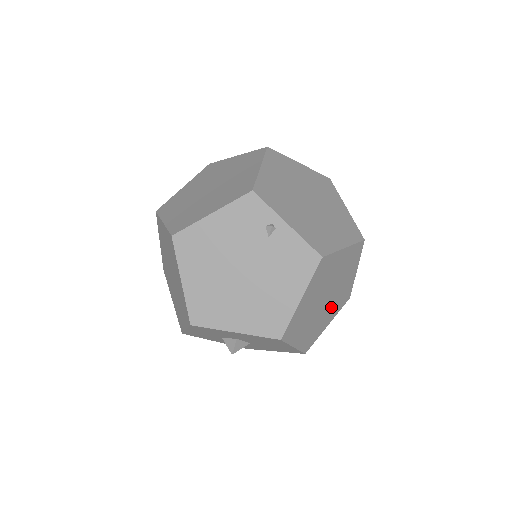
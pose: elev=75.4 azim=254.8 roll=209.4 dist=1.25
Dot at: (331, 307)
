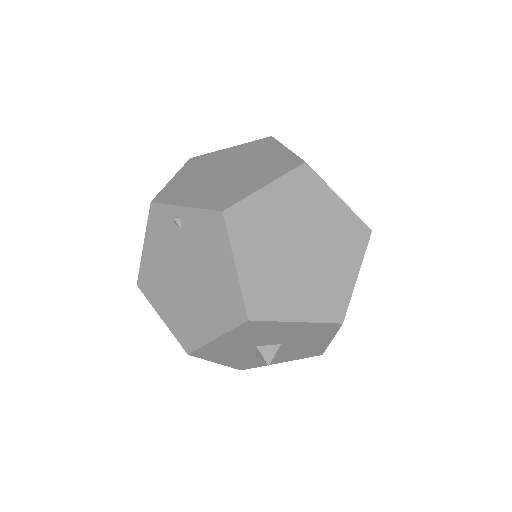
Dot at: (333, 255)
